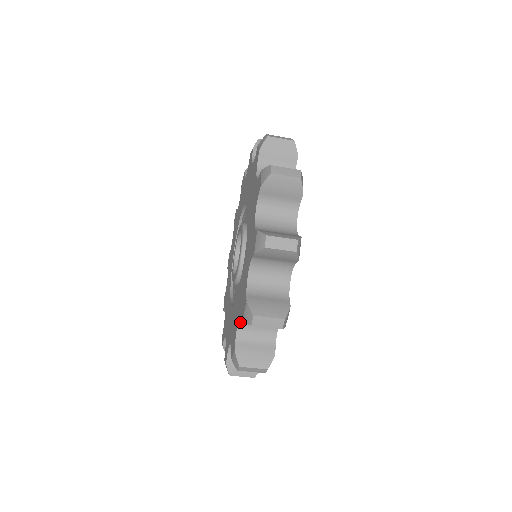
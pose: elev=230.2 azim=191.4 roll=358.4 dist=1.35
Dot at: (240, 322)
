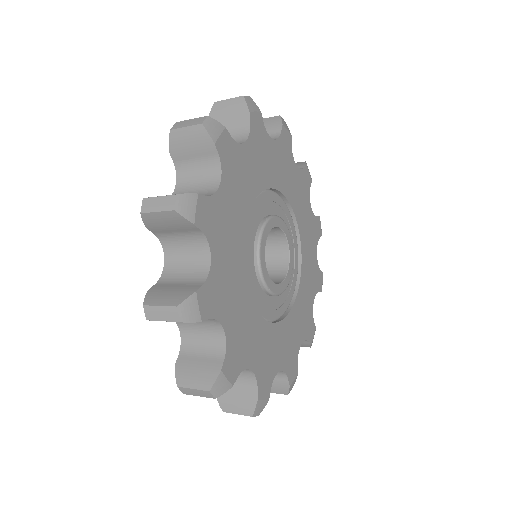
Dot at: occluded
